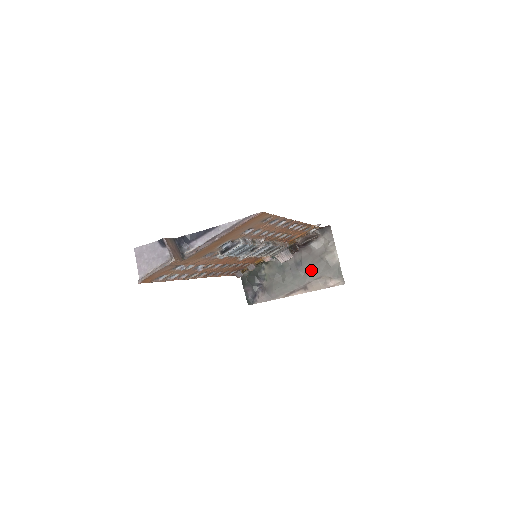
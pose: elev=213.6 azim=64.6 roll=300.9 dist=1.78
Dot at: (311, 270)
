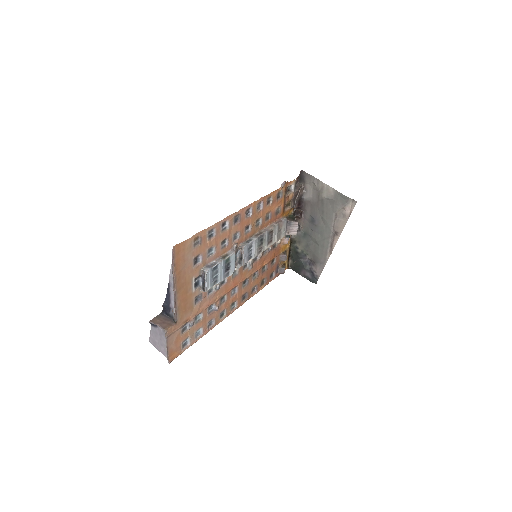
Dot at: (325, 216)
